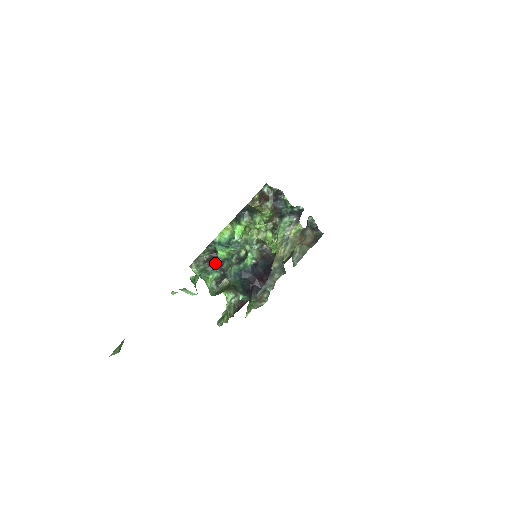
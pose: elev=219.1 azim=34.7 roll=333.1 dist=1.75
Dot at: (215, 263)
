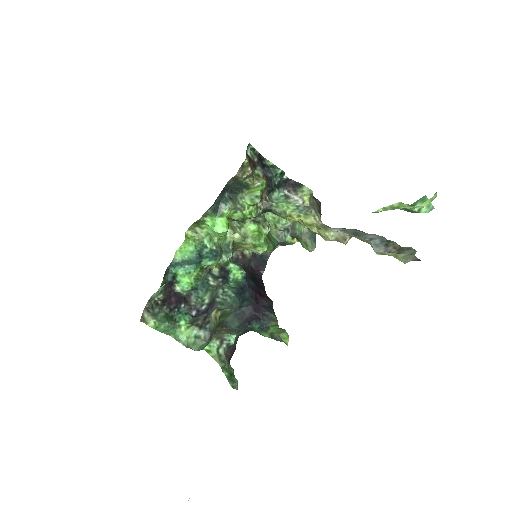
Dot at: (177, 302)
